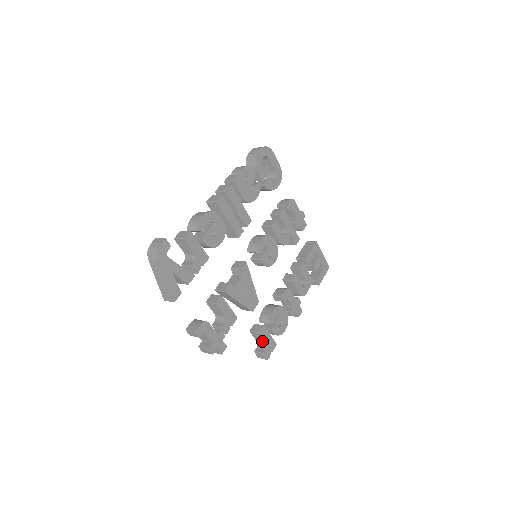
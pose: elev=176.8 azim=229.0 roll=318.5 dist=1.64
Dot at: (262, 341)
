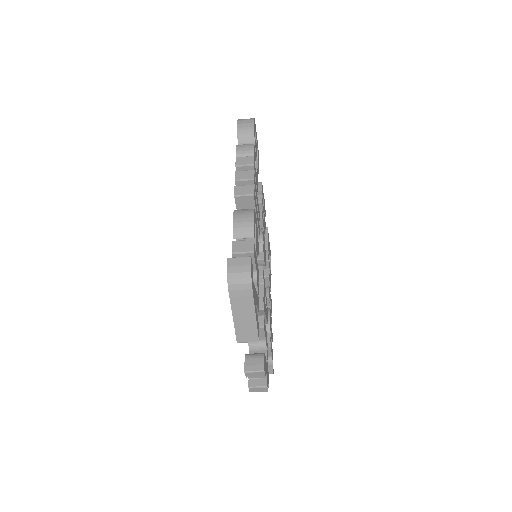
Dot at: occluded
